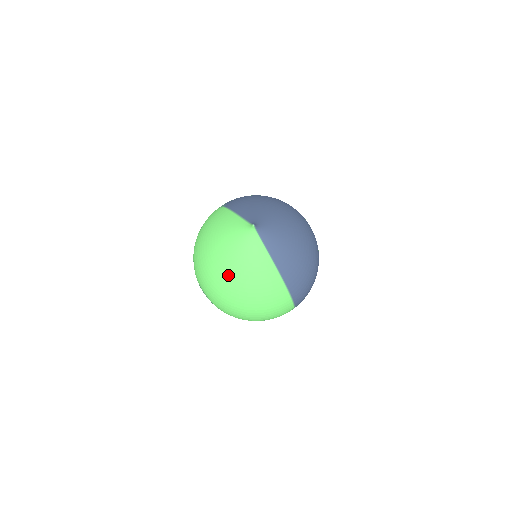
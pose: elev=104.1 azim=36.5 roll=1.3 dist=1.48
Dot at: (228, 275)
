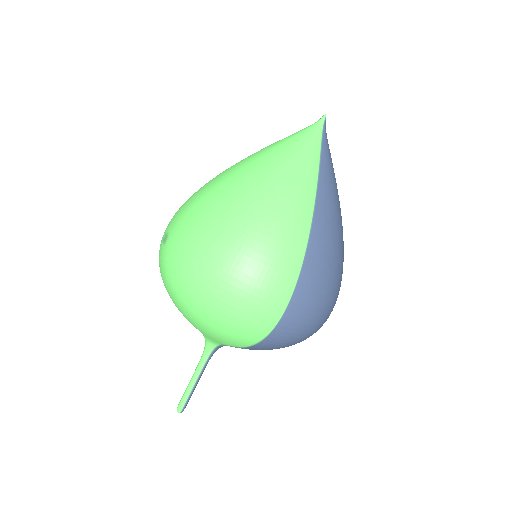
Dot at: (249, 168)
